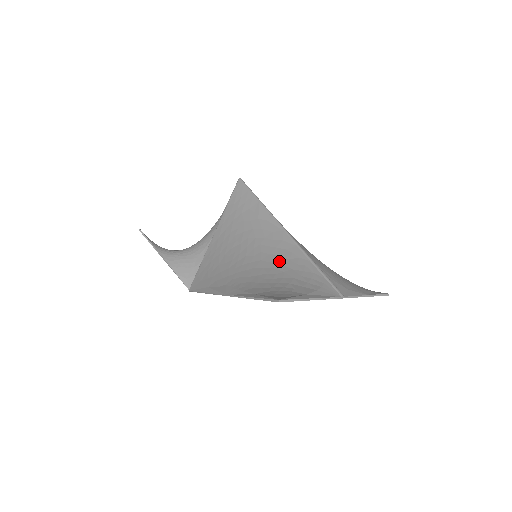
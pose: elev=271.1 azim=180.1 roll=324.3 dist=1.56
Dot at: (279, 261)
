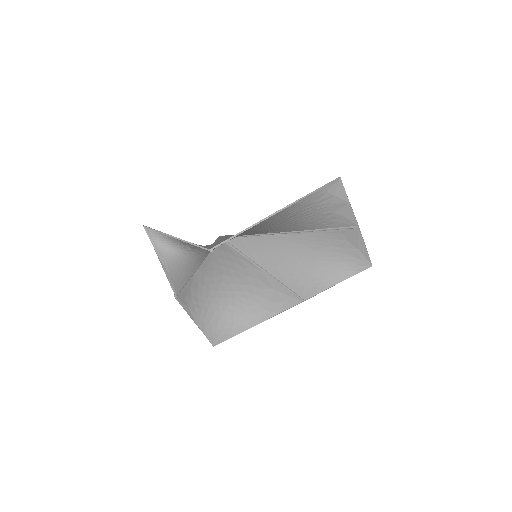
Dot at: (299, 221)
